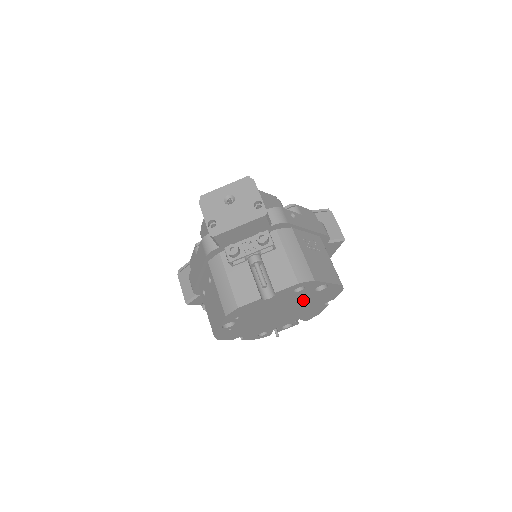
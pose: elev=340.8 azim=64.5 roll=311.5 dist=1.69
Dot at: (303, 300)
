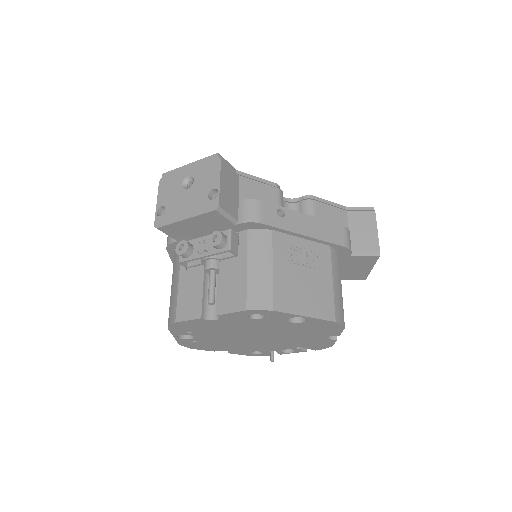
Dot at: (281, 329)
